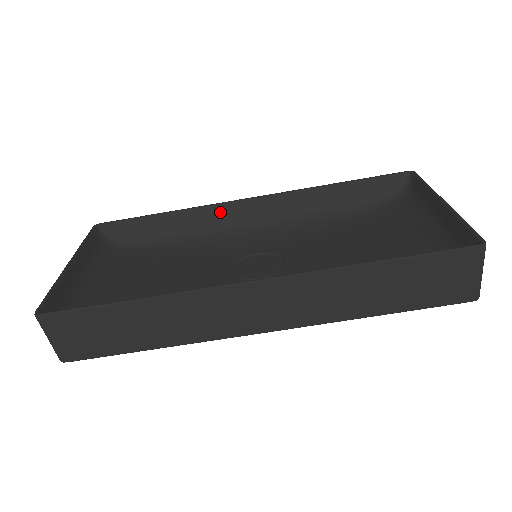
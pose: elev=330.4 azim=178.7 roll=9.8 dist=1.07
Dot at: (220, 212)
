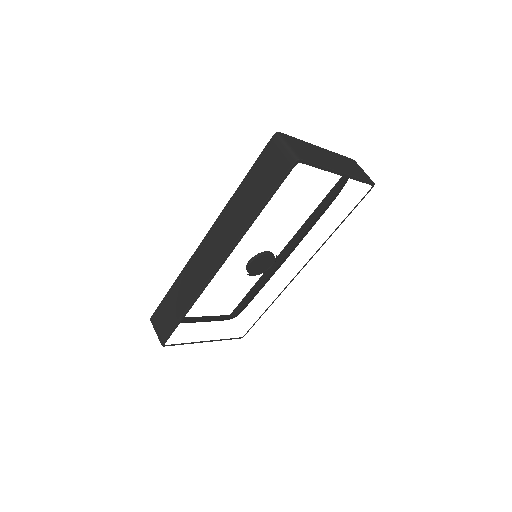
Dot at: (274, 266)
